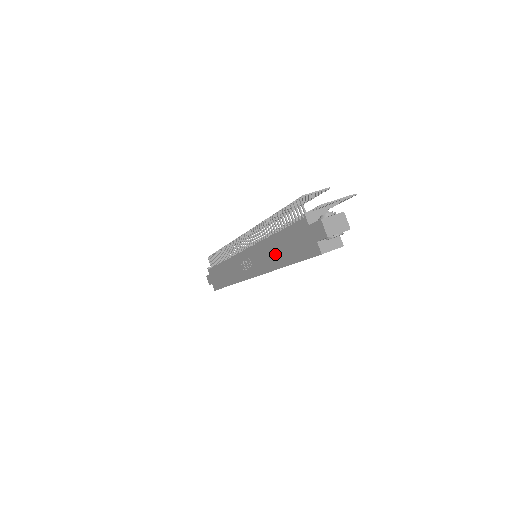
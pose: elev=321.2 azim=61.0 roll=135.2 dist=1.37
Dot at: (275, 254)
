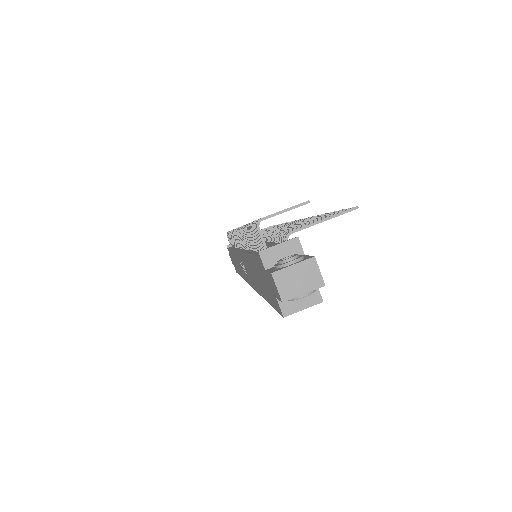
Dot at: (254, 277)
